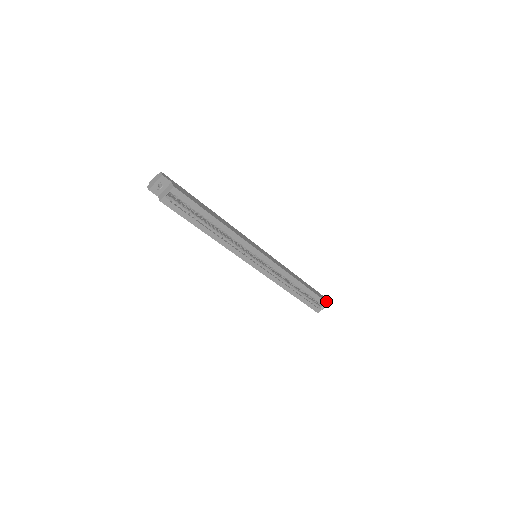
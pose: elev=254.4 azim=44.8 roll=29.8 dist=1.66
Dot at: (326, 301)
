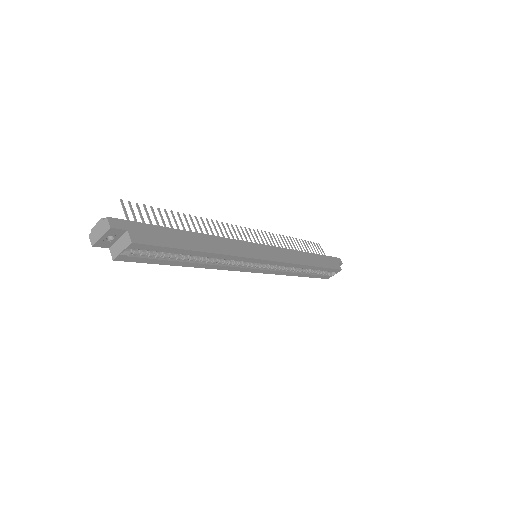
Dot at: (339, 268)
